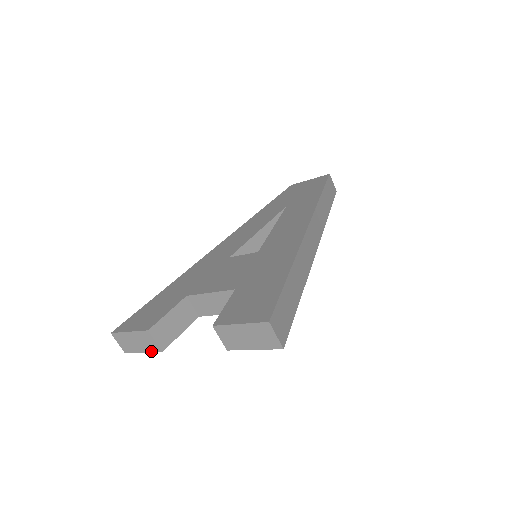
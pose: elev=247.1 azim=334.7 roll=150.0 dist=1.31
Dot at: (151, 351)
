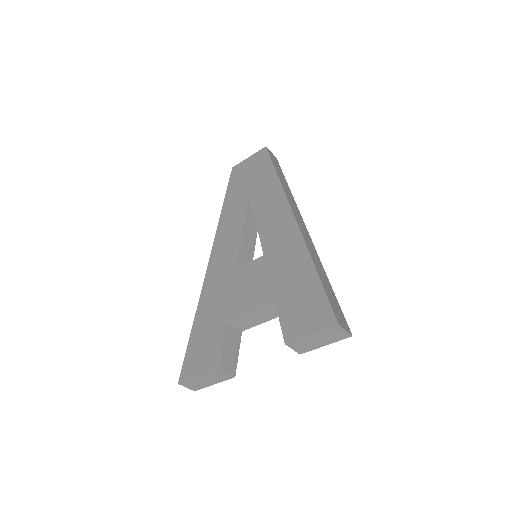
Dot at: occluded
